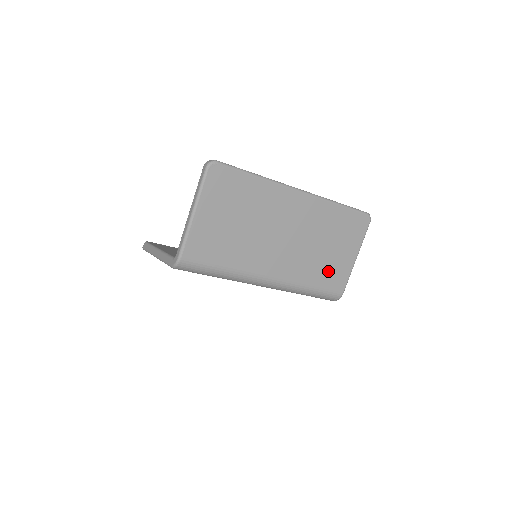
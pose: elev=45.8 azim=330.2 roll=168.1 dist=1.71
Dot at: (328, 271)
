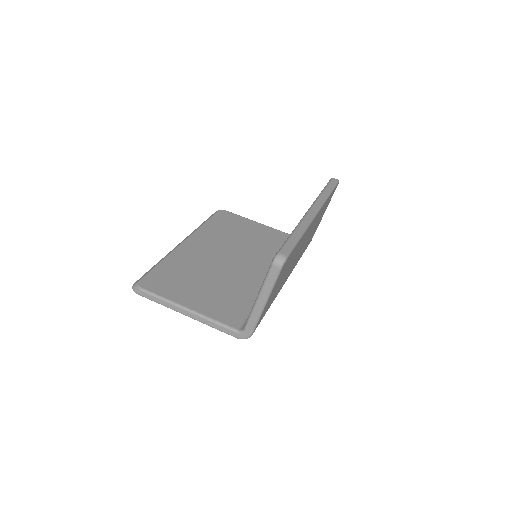
Dot at: (310, 239)
